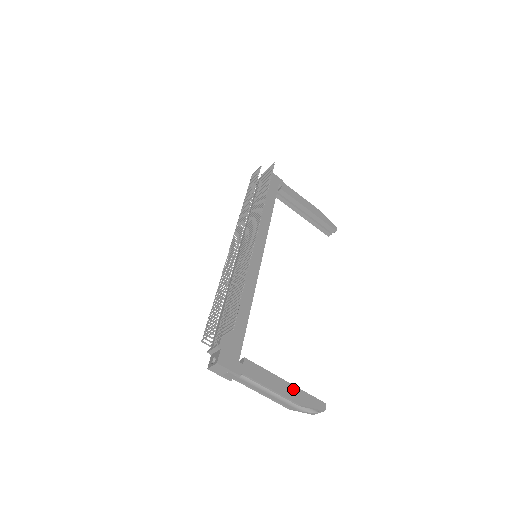
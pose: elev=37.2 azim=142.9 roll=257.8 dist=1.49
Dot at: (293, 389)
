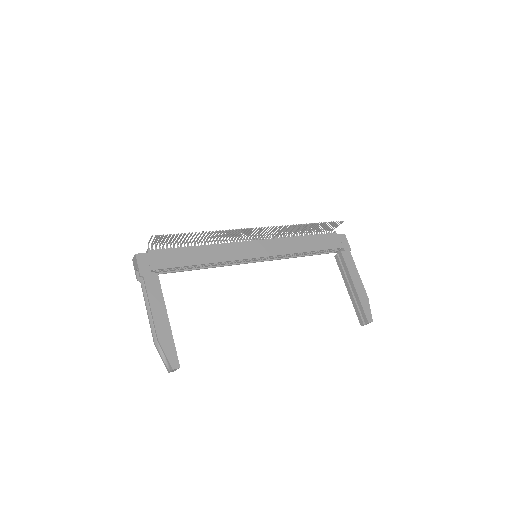
Dot at: (167, 328)
